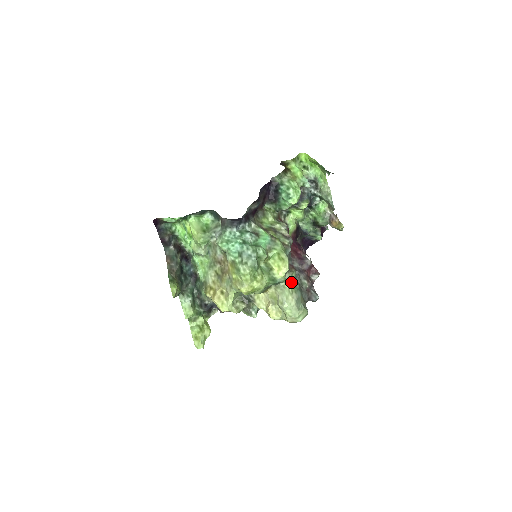
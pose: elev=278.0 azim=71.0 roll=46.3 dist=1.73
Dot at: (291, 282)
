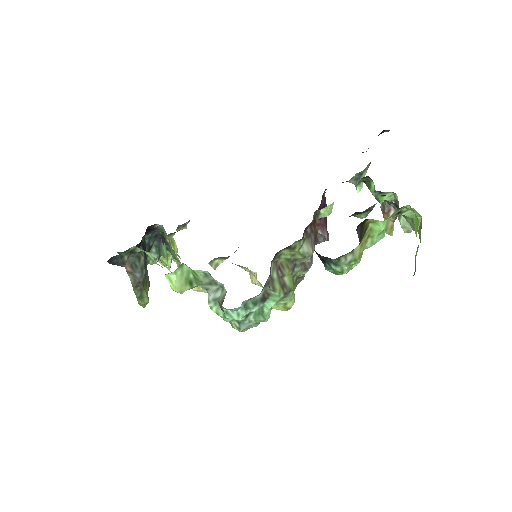
Dot at: occluded
